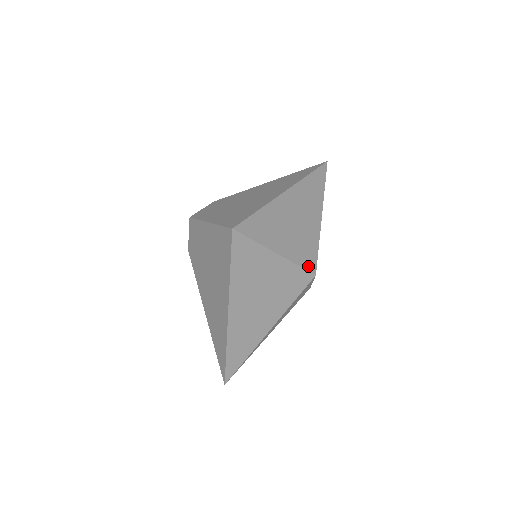
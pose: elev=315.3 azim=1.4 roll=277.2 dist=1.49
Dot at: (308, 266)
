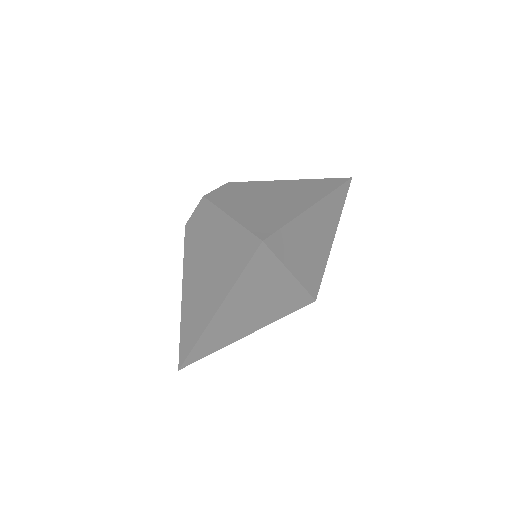
Dot at: (312, 290)
